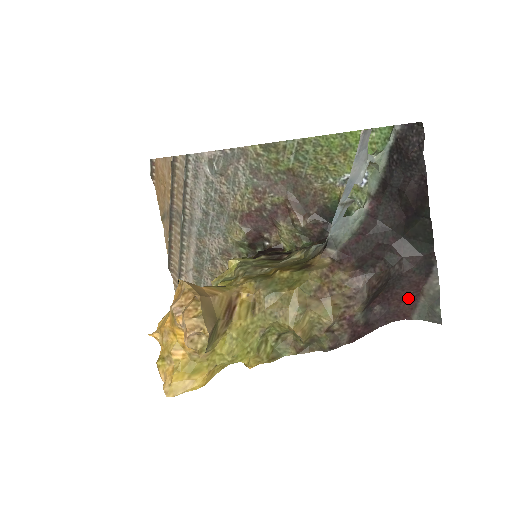
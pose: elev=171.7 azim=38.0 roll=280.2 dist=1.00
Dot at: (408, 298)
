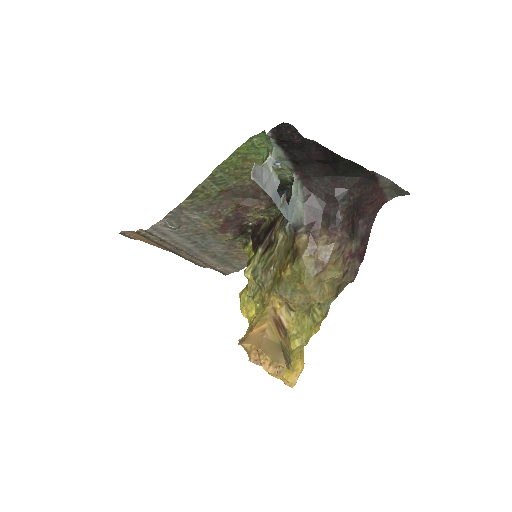
Dot at: (375, 199)
